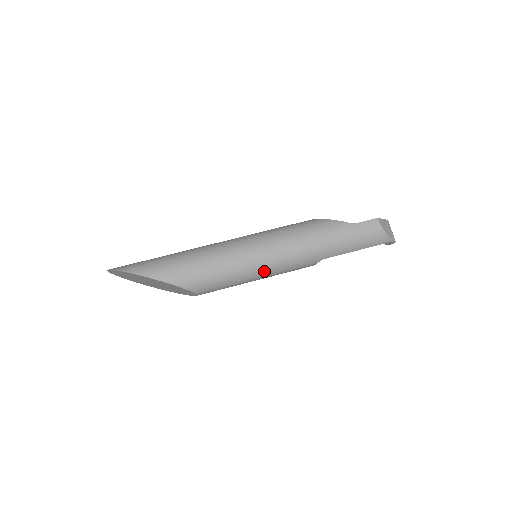
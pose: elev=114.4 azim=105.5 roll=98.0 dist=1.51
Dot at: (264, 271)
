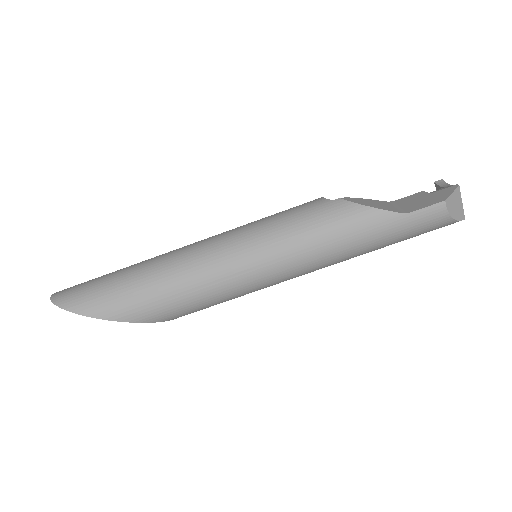
Dot at: (269, 286)
